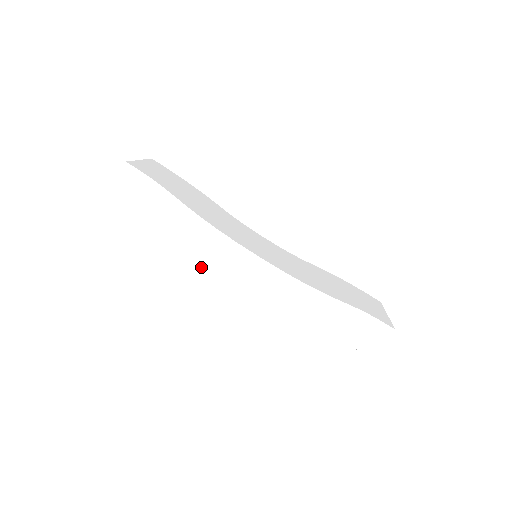
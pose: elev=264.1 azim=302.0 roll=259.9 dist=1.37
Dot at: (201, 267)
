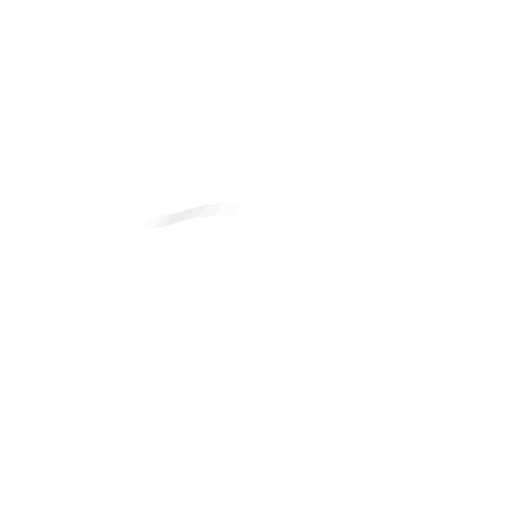
Dot at: (218, 216)
